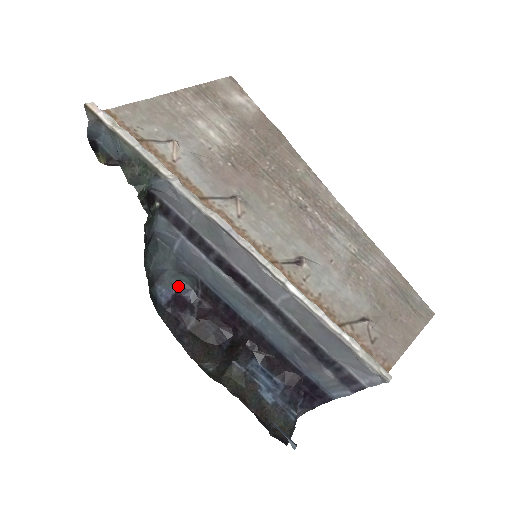
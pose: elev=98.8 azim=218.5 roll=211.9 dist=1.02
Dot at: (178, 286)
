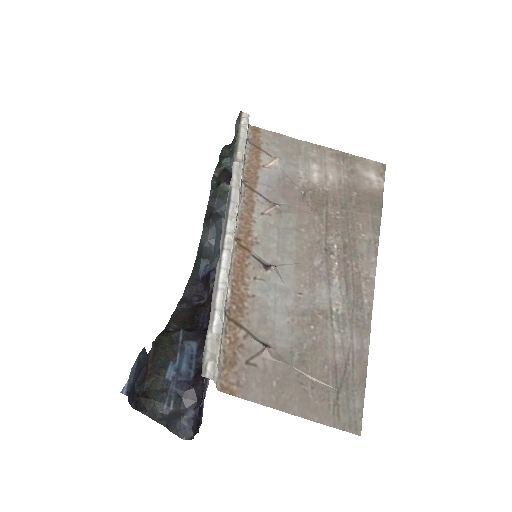
Dot at: (215, 267)
